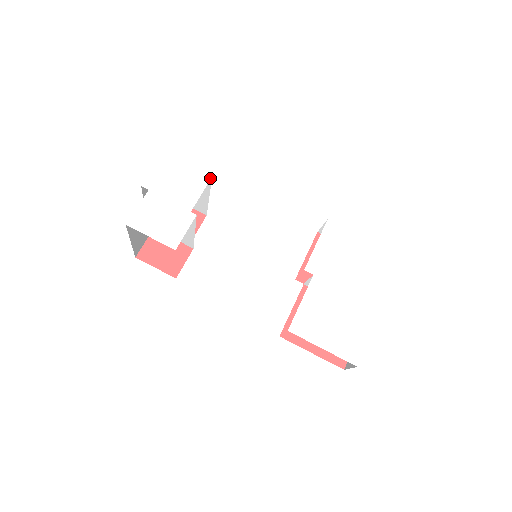
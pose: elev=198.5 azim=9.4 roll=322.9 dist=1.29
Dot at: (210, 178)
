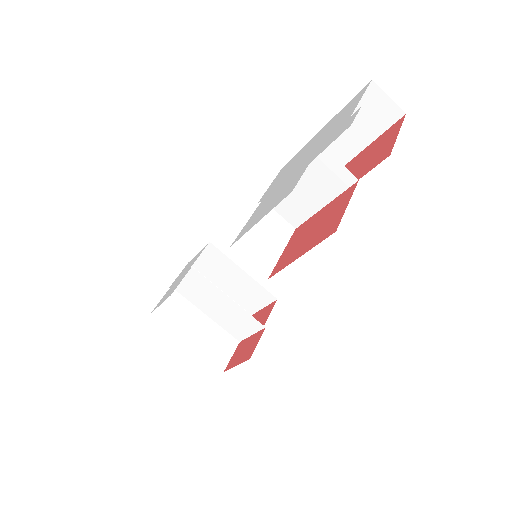
Dot at: (208, 244)
